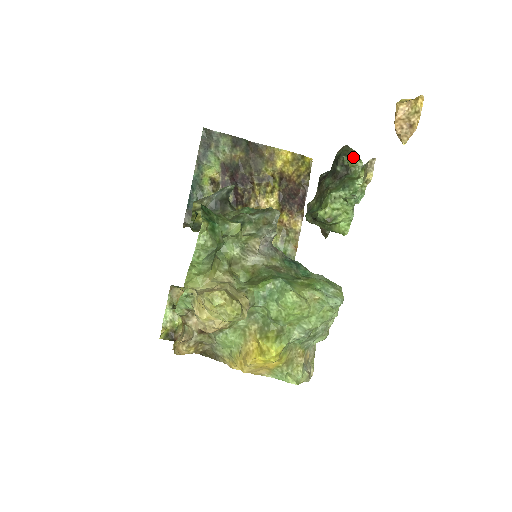
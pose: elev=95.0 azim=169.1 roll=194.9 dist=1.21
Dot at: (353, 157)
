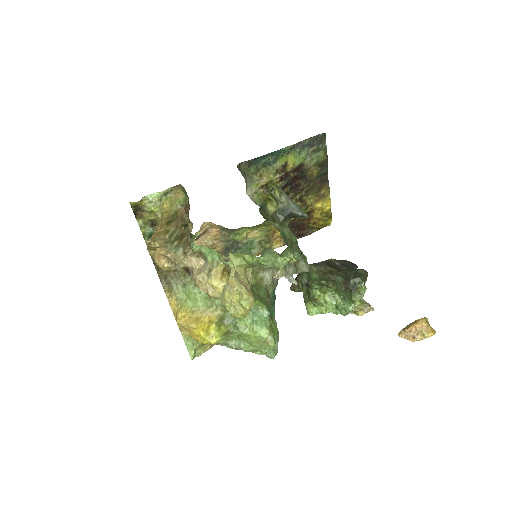
Dot at: occluded
